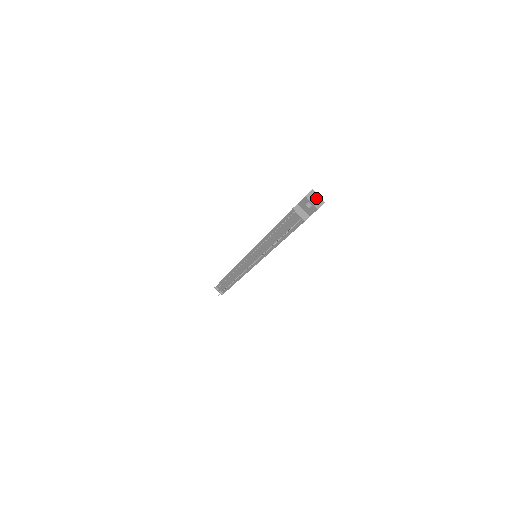
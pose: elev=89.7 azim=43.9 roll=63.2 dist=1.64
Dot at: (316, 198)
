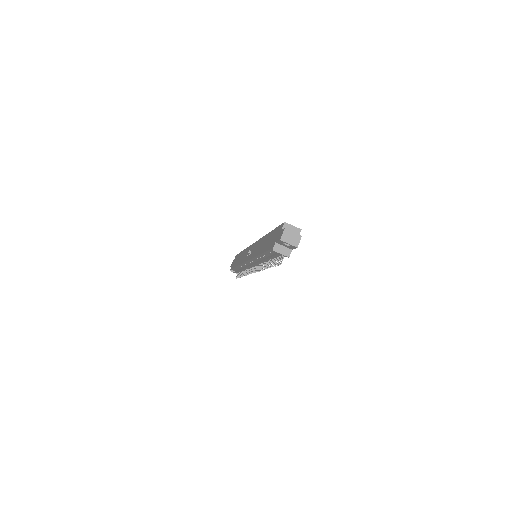
Dot at: (292, 236)
